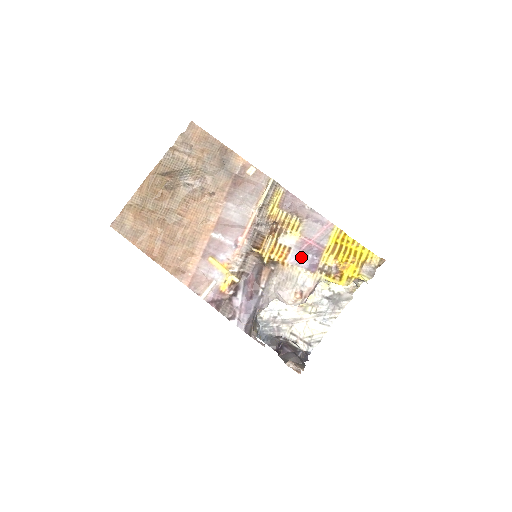
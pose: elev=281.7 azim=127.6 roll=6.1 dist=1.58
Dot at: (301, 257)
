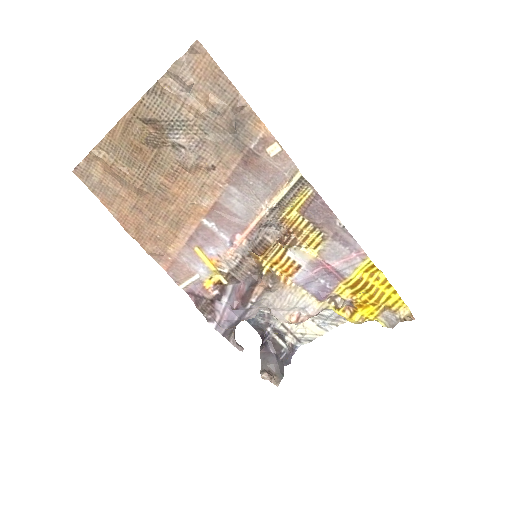
Dot at: (310, 280)
